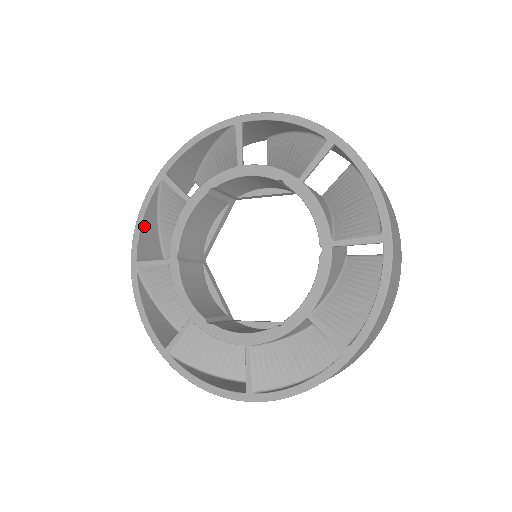
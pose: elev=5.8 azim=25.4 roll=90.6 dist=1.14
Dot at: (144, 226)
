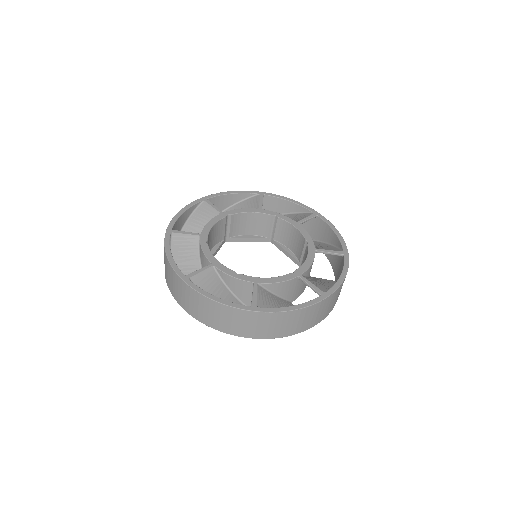
Dot at: (228, 197)
